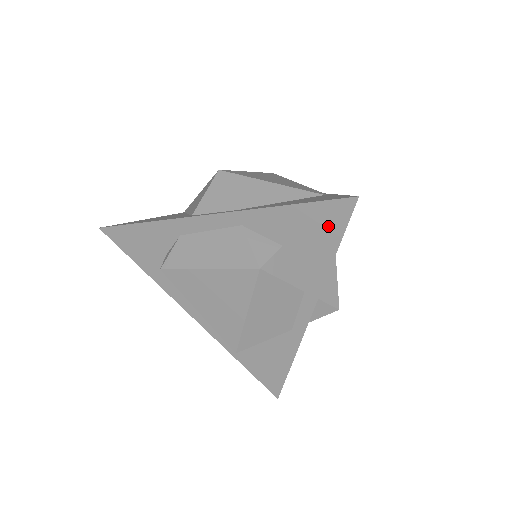
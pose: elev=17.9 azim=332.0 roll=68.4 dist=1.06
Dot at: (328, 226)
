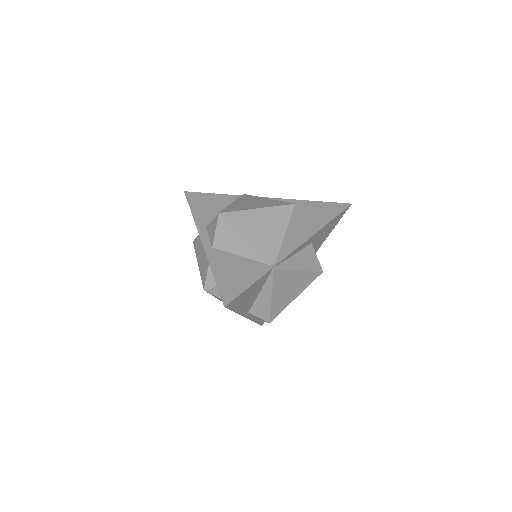
Dot at: occluded
